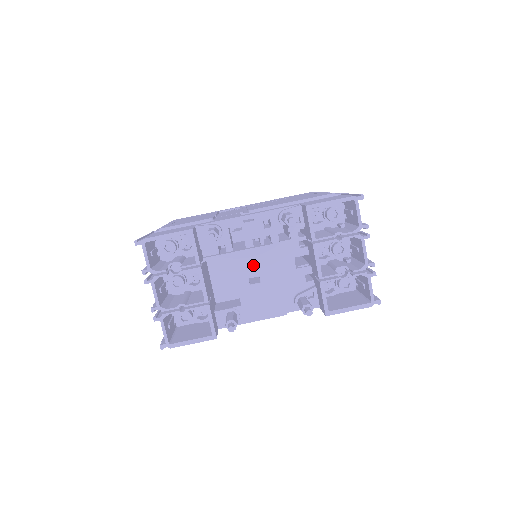
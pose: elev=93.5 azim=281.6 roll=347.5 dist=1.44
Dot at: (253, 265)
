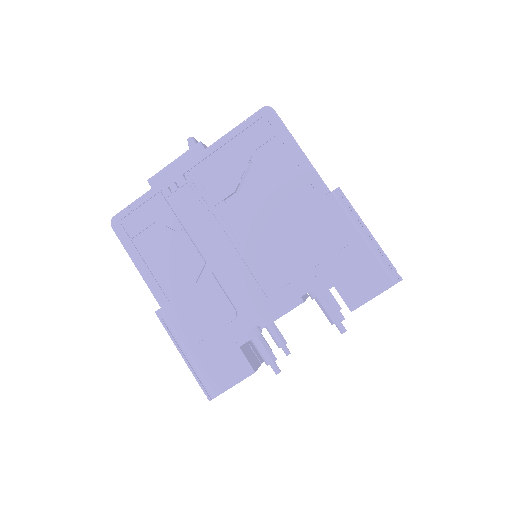
Dot at: occluded
